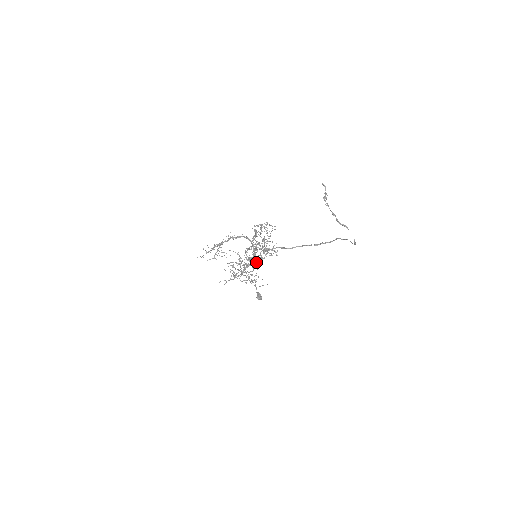
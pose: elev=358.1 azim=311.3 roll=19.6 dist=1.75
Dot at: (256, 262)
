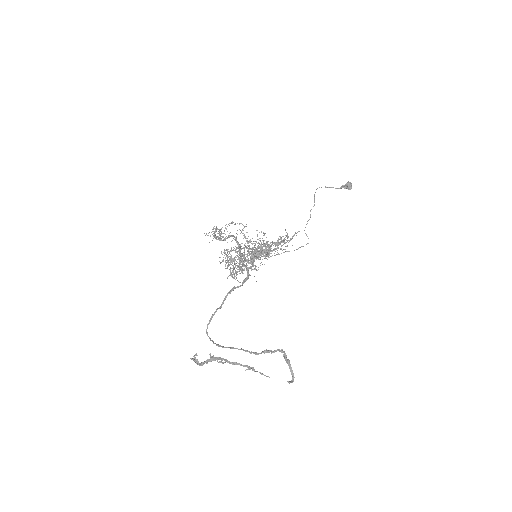
Dot at: occluded
